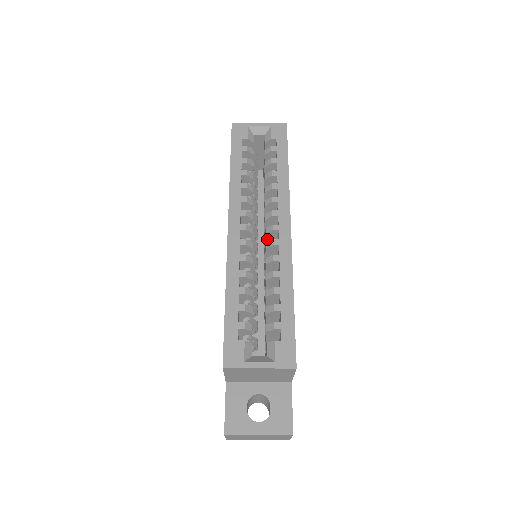
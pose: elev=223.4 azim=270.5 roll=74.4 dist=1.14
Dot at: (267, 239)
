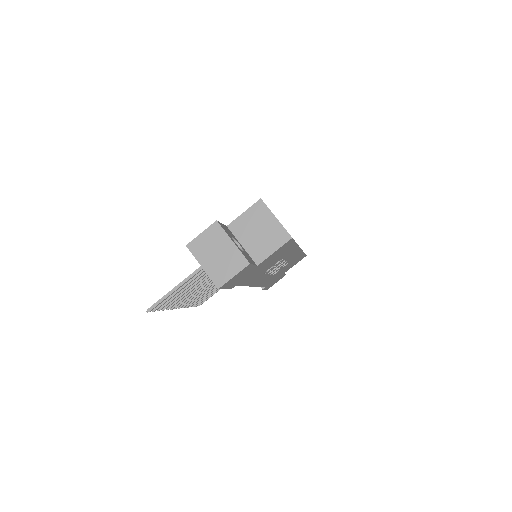
Dot at: occluded
